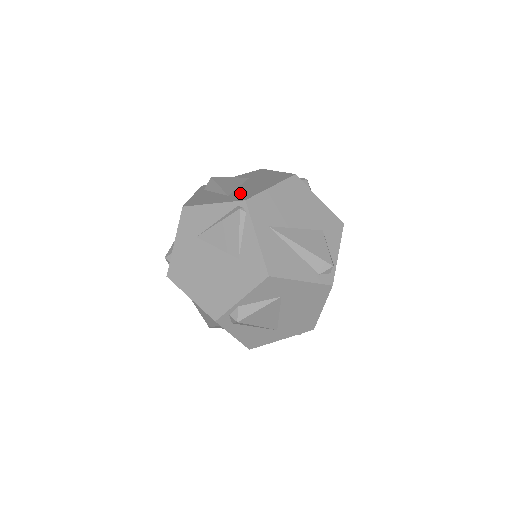
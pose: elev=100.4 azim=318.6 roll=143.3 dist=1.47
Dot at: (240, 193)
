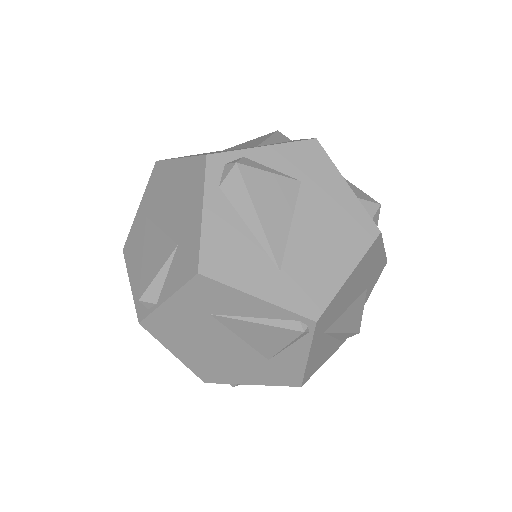
Dot at: (301, 274)
